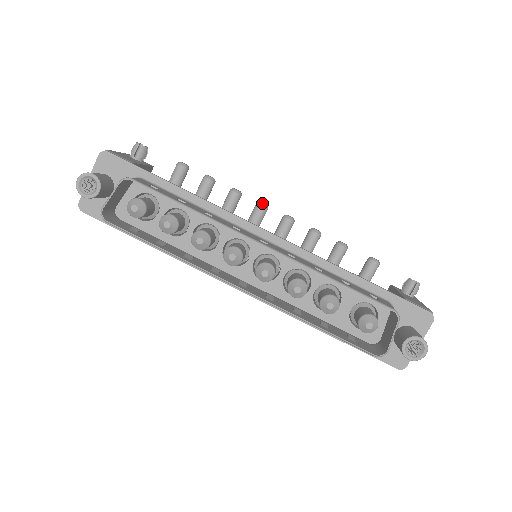
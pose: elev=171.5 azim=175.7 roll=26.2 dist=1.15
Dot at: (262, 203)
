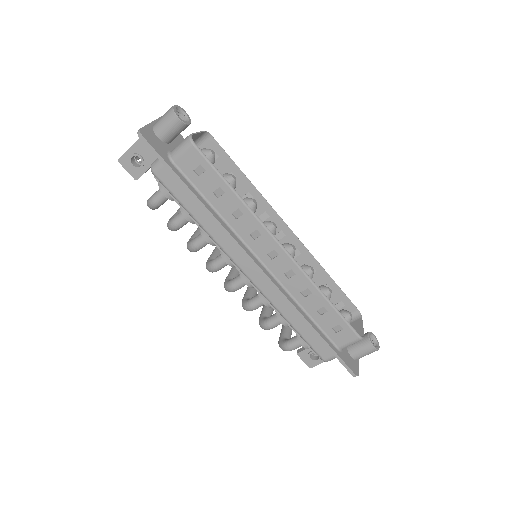
Dot at: occluded
